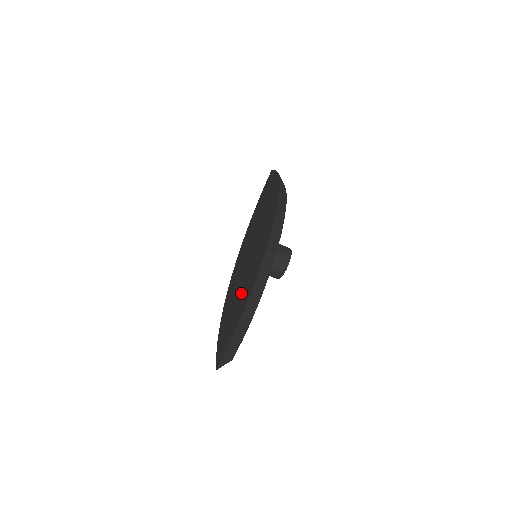
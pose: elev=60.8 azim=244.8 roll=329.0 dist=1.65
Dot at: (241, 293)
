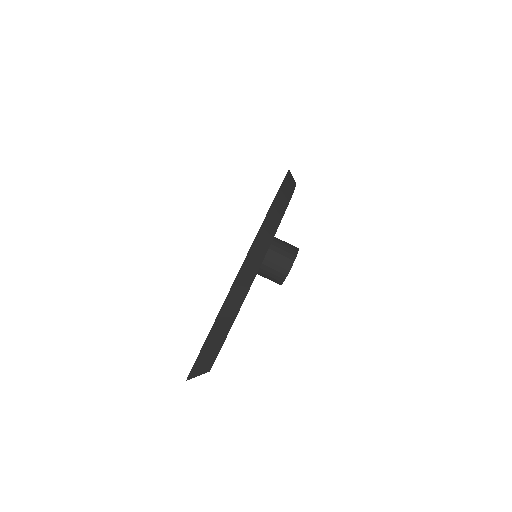
Dot at: occluded
